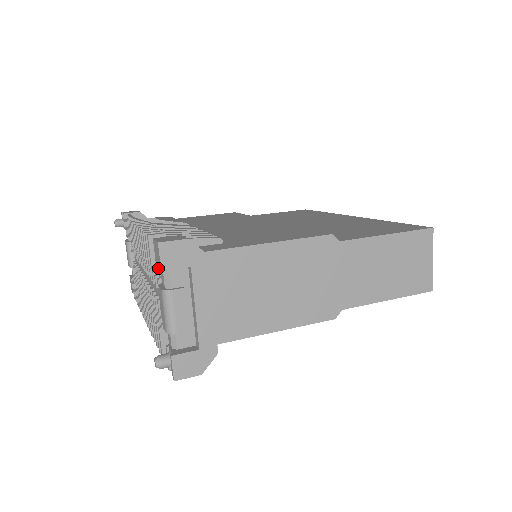
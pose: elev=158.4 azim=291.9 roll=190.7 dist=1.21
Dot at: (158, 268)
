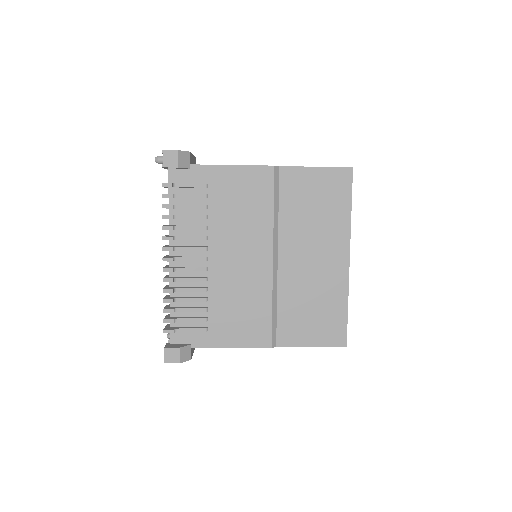
Dot at: occluded
